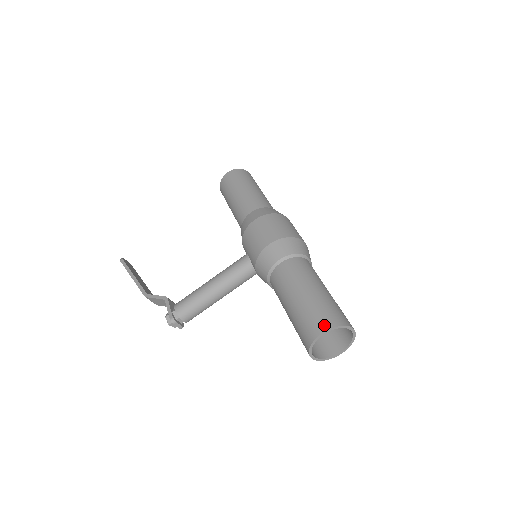
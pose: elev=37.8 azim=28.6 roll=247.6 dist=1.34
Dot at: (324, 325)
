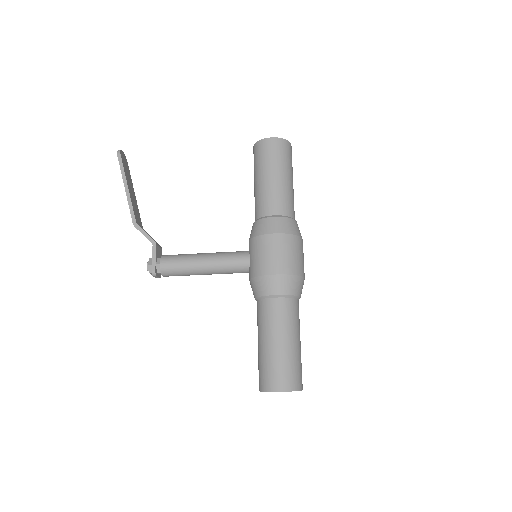
Dot at: (284, 386)
